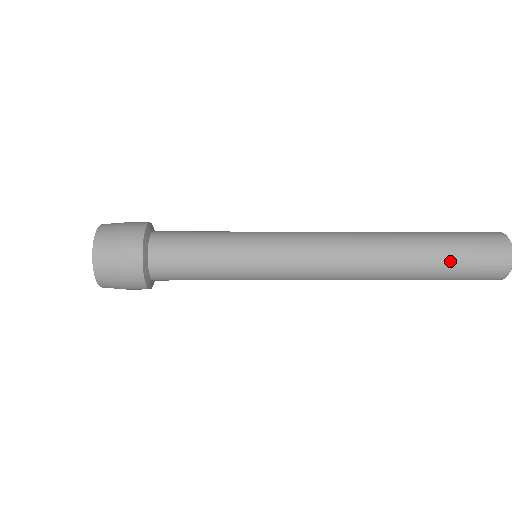
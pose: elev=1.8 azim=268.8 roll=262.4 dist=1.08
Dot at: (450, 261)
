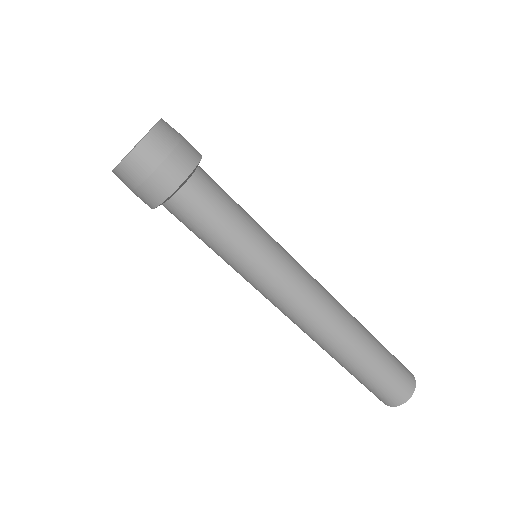
Dot at: (382, 365)
